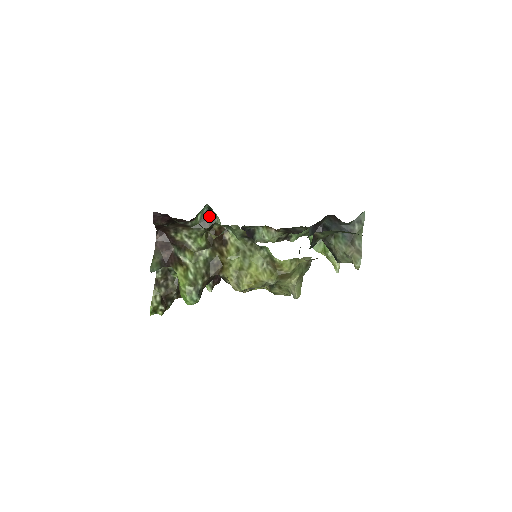
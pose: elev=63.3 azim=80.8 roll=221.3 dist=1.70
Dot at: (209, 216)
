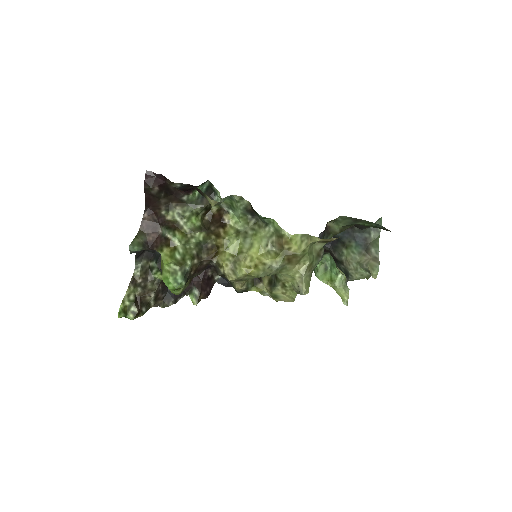
Dot at: (209, 194)
